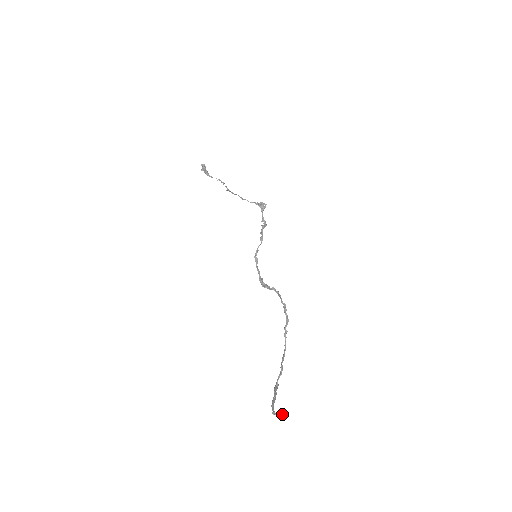
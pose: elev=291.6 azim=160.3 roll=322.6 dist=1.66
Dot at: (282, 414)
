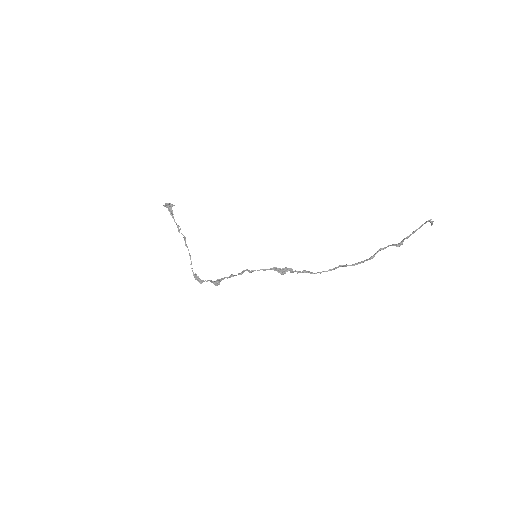
Dot at: (432, 223)
